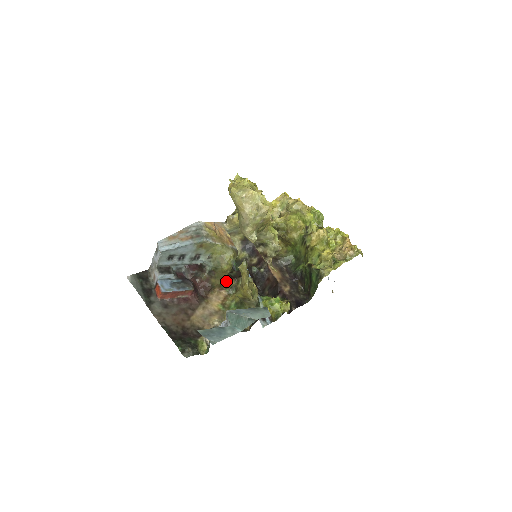
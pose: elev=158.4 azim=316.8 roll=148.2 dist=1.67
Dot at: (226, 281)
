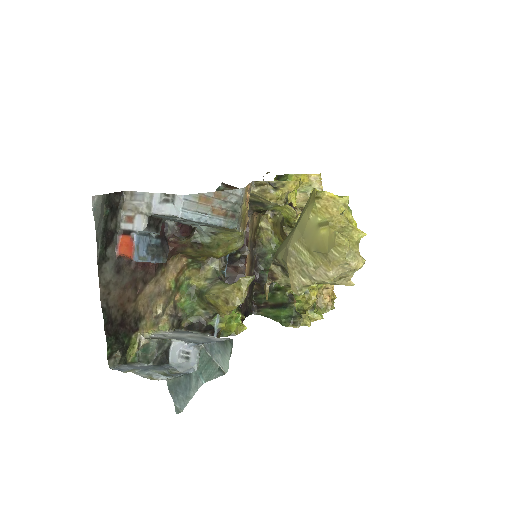
Dot at: (200, 256)
